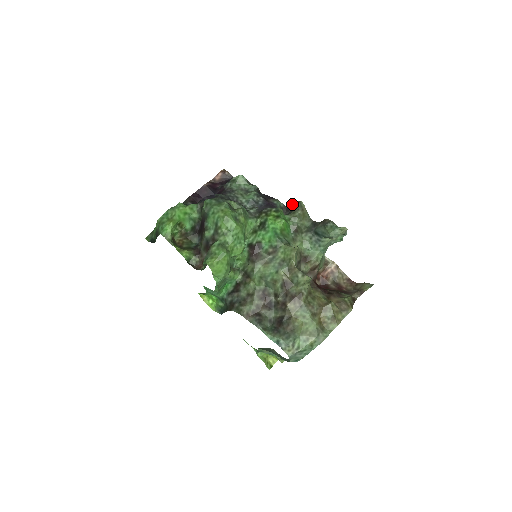
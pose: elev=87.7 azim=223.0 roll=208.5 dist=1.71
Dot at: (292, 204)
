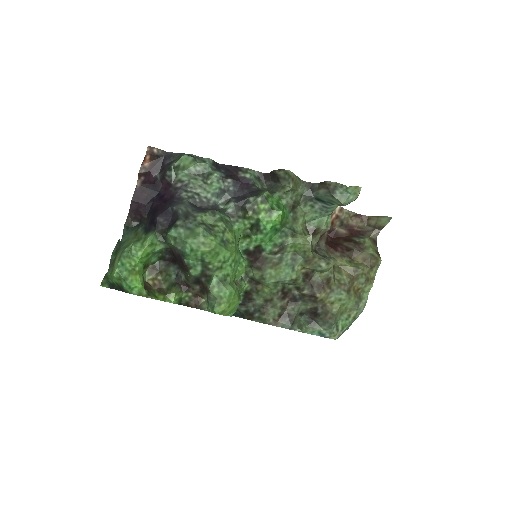
Dot at: (274, 174)
